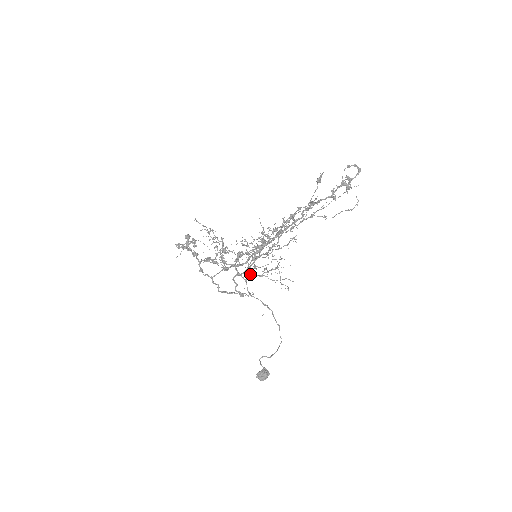
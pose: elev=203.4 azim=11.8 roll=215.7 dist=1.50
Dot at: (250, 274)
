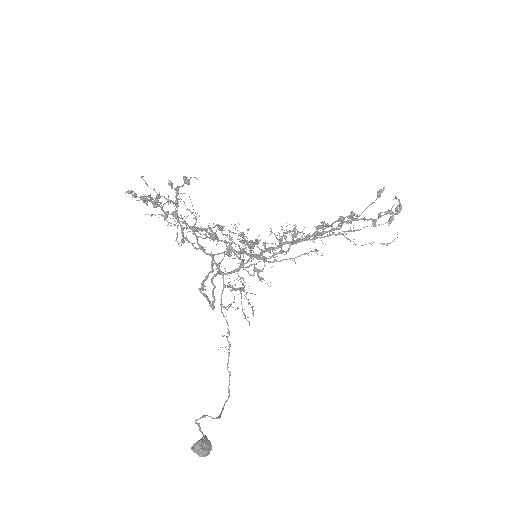
Dot at: occluded
